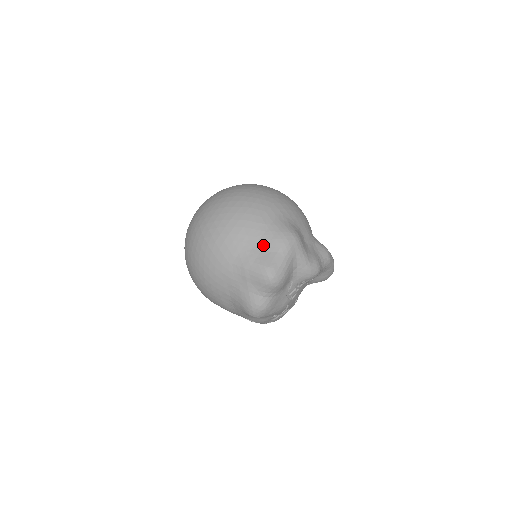
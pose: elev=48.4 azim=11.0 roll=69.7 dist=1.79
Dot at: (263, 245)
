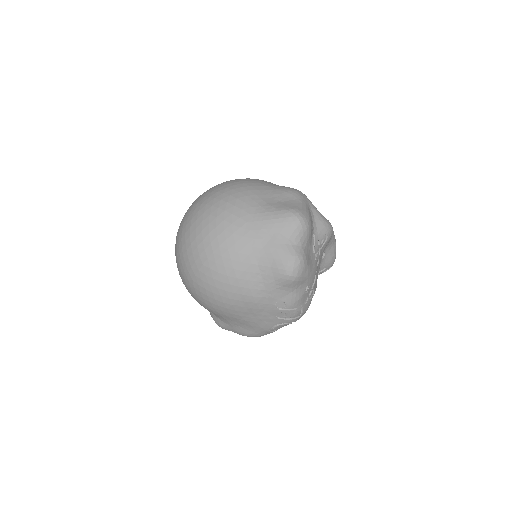
Dot at: (276, 199)
